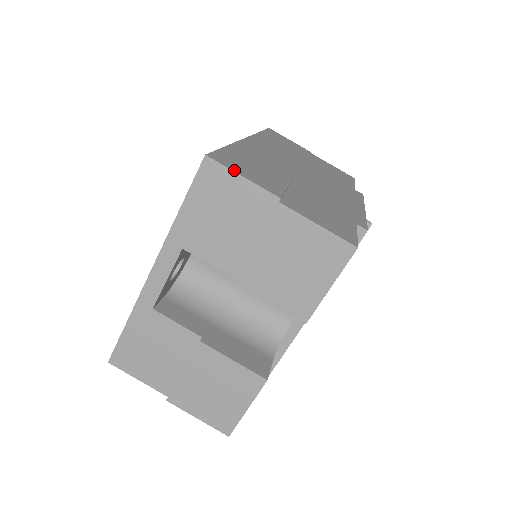
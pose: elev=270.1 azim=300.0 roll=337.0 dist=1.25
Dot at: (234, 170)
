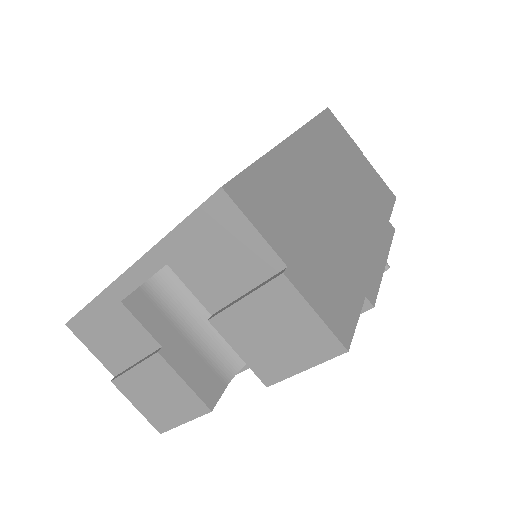
Dot at: (248, 215)
